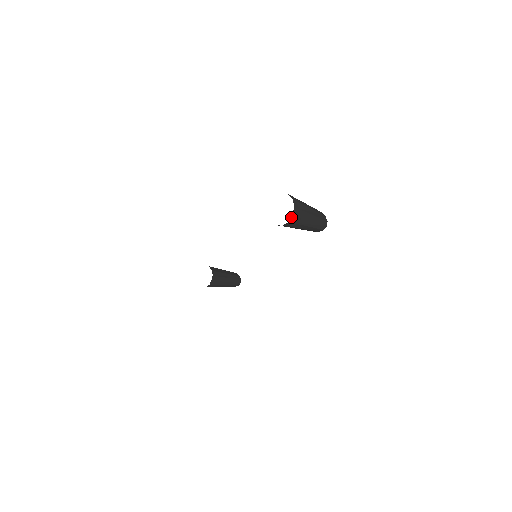
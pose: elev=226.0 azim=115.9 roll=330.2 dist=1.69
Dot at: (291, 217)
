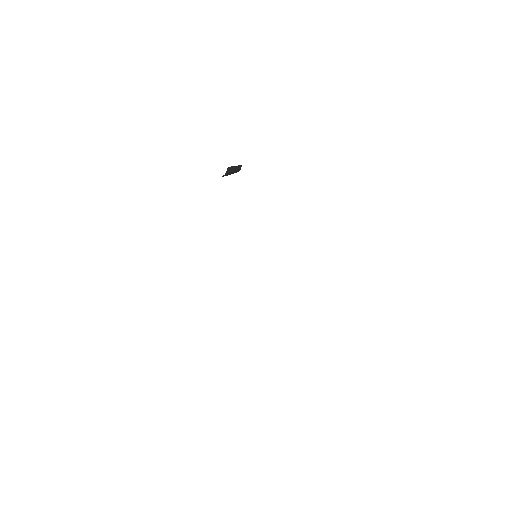
Dot at: occluded
